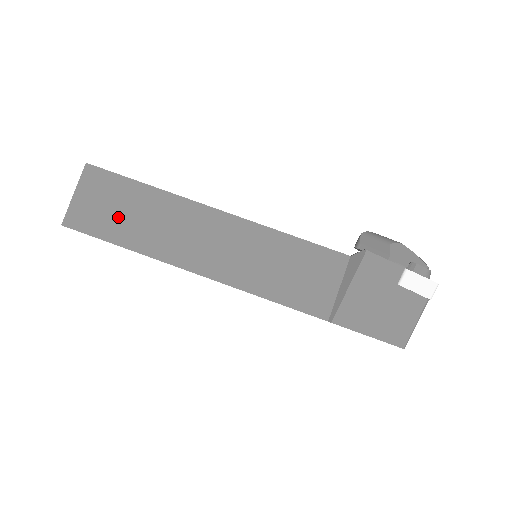
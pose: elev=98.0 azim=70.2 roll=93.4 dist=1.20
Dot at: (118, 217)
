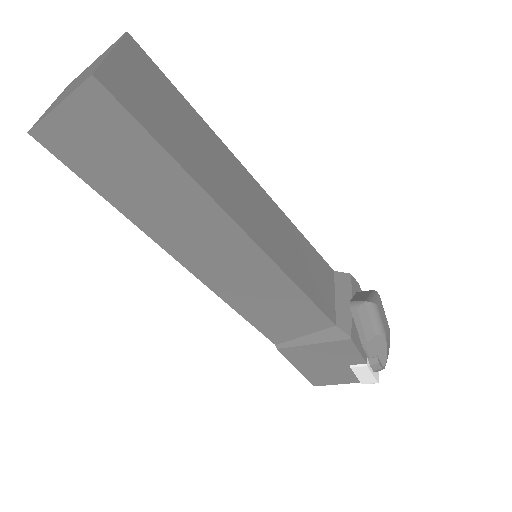
Dot at: (114, 169)
